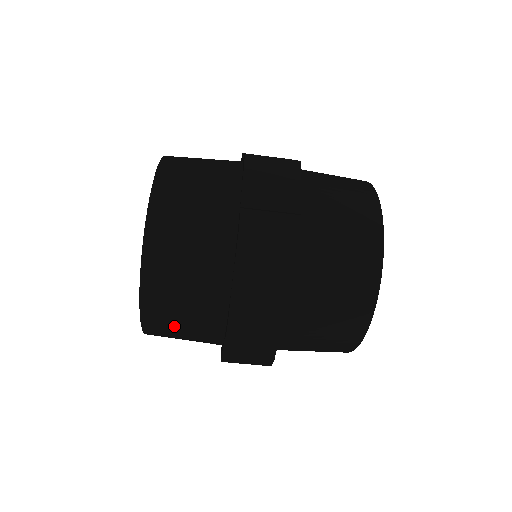
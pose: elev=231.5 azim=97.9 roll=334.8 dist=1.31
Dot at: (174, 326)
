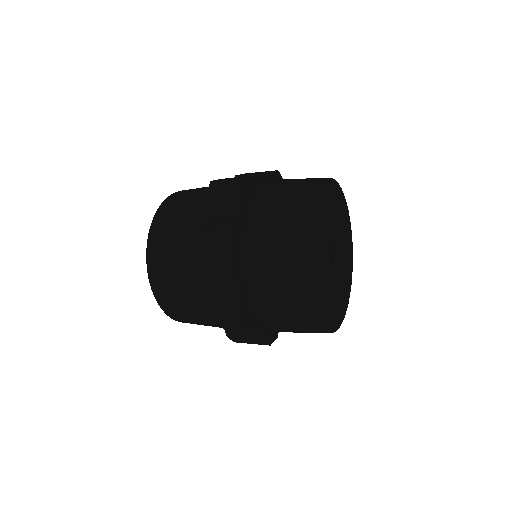
Dot at: occluded
